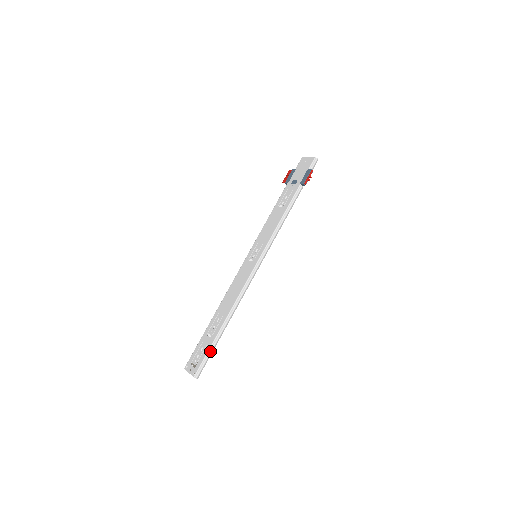
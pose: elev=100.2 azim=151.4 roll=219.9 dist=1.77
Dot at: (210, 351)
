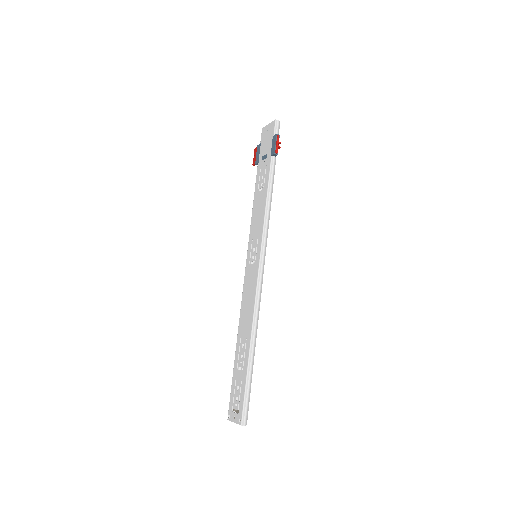
Dot at: (247, 386)
